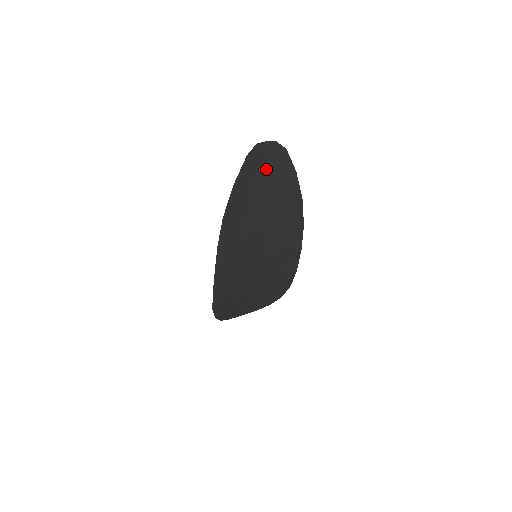
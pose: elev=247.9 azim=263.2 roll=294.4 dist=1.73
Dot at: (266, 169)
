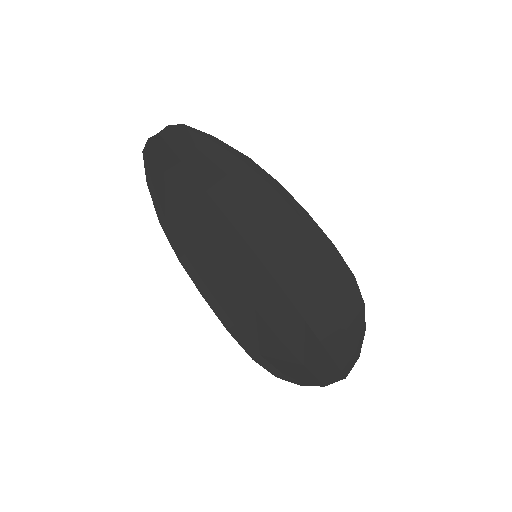
Dot at: (179, 154)
